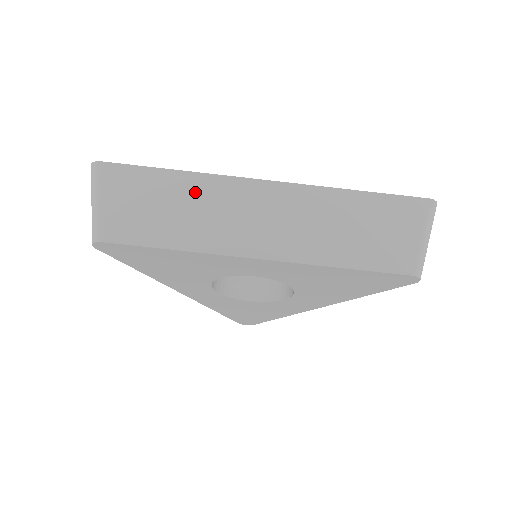
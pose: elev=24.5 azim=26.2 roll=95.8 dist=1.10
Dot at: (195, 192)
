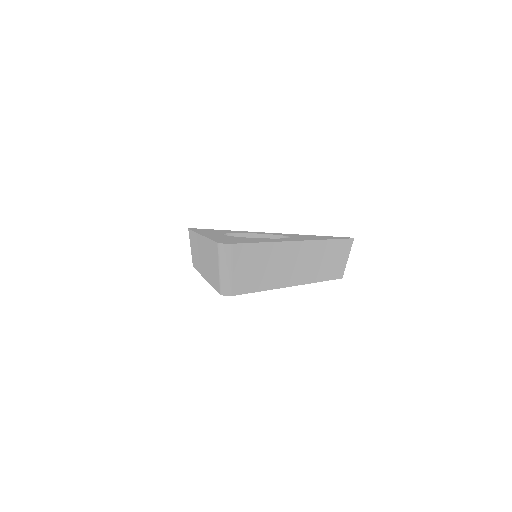
Dot at: (274, 255)
